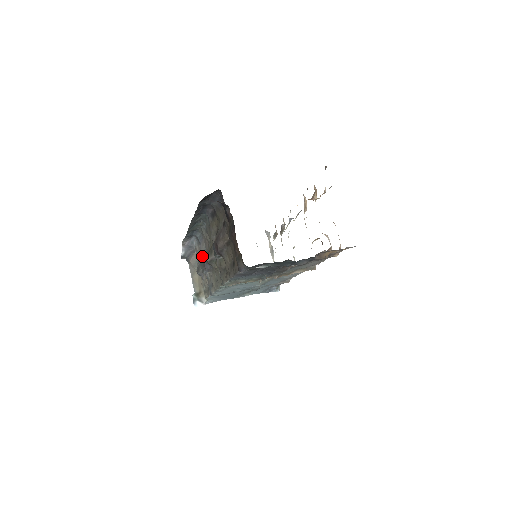
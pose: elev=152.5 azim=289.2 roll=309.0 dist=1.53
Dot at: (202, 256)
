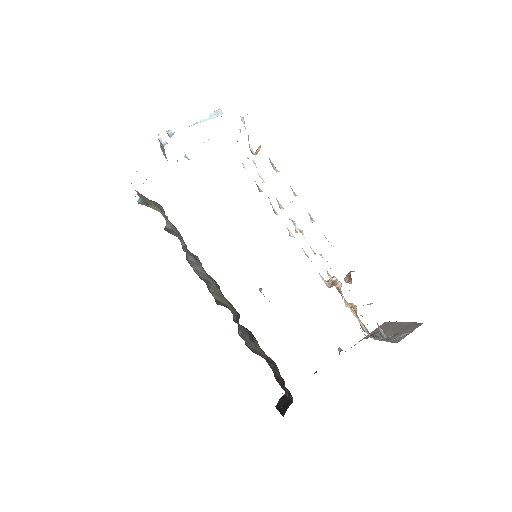
Dot at: (188, 254)
